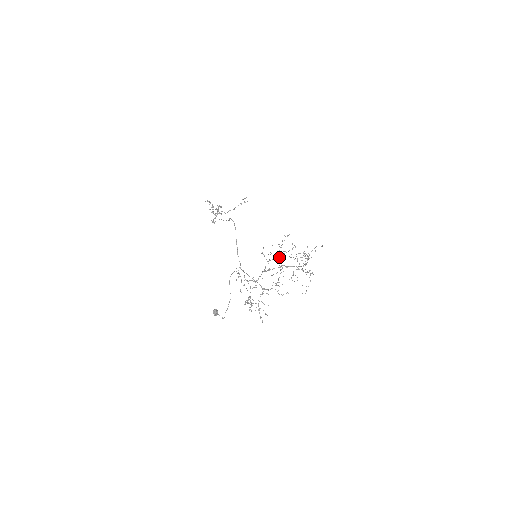
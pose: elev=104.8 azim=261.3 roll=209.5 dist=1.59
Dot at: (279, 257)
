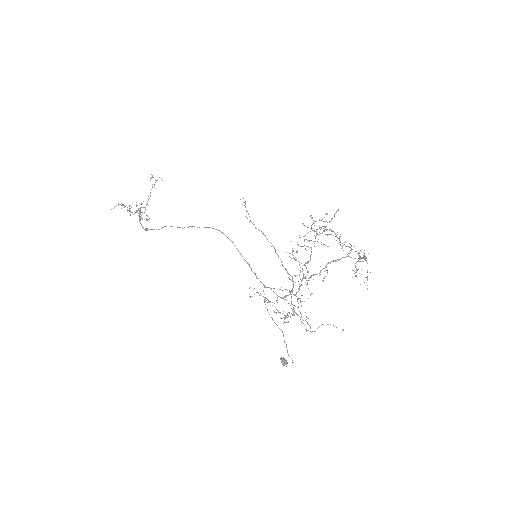
Dot at: (306, 250)
